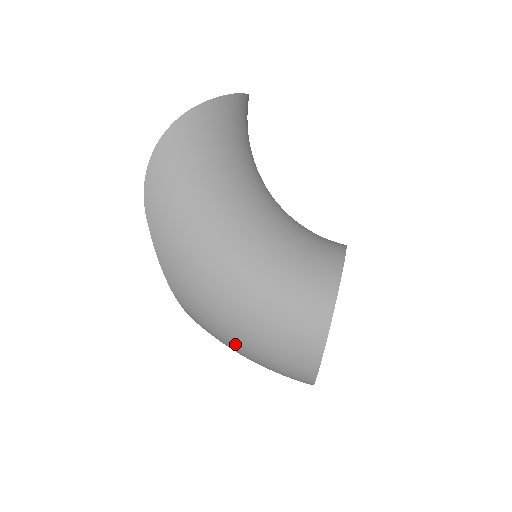
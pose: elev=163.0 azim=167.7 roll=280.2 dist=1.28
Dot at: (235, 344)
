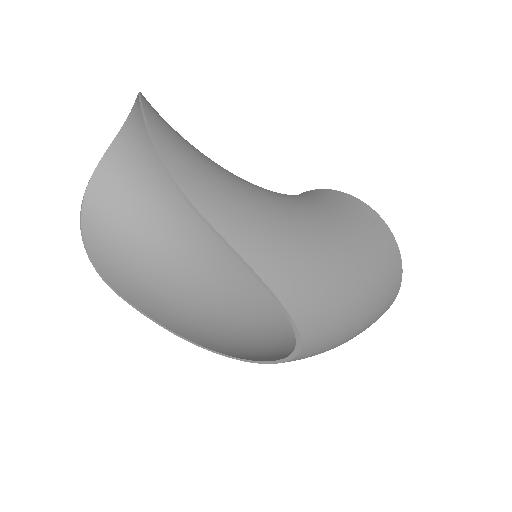
Dot at: (354, 296)
